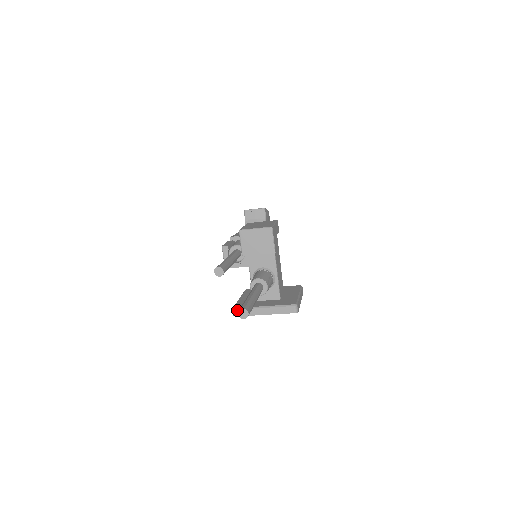
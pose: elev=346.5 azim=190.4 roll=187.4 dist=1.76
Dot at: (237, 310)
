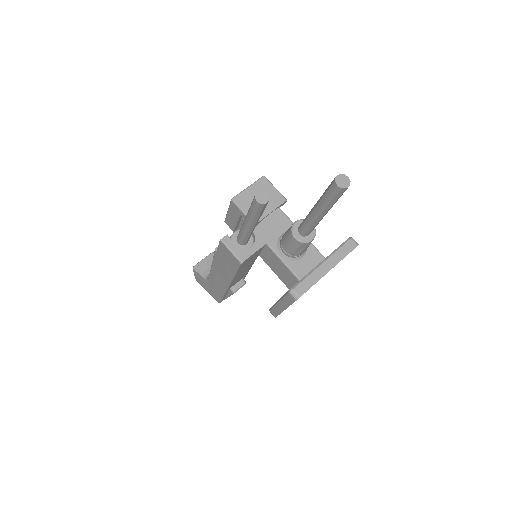
Dot at: (296, 287)
